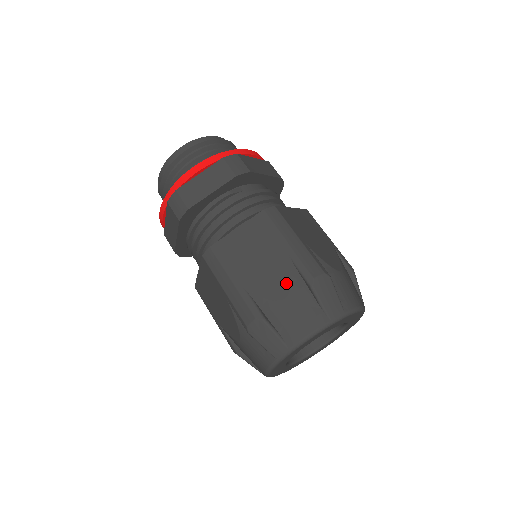
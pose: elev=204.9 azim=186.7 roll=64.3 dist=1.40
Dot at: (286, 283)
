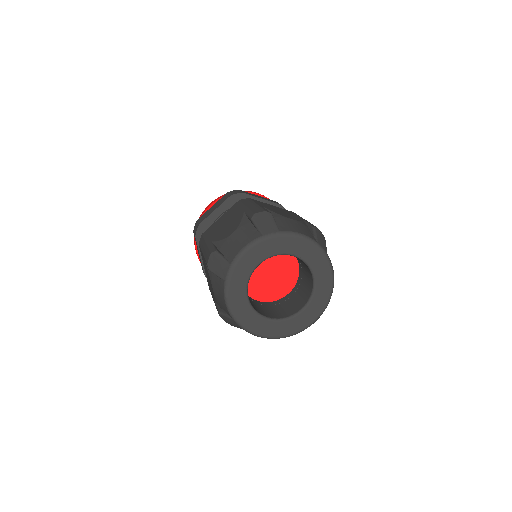
Dot at: (296, 219)
